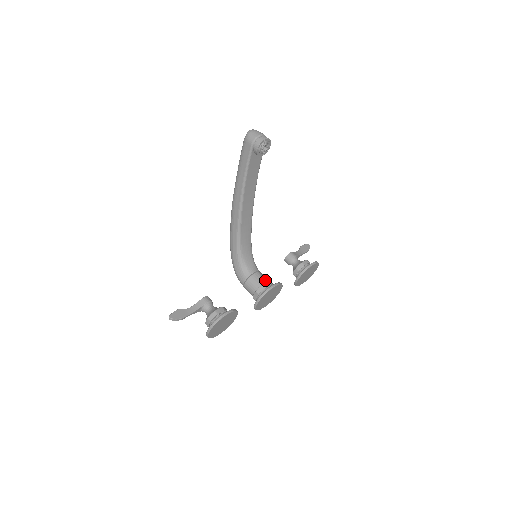
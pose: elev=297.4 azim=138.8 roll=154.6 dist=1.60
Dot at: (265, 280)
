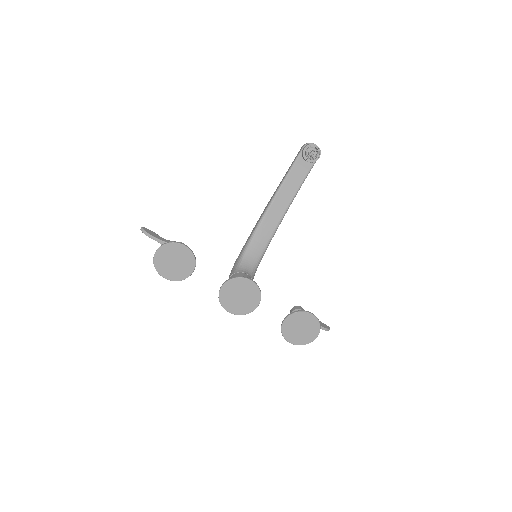
Dot at: occluded
